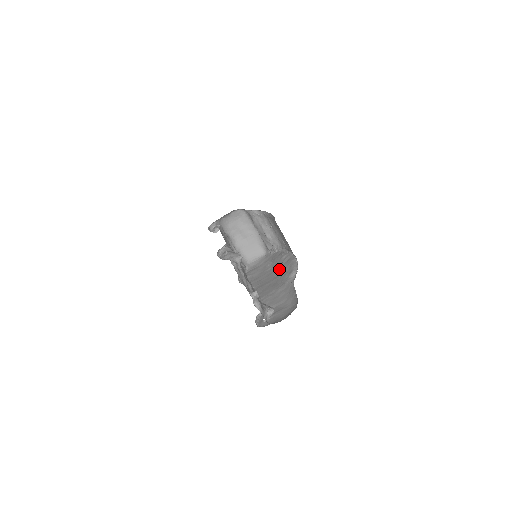
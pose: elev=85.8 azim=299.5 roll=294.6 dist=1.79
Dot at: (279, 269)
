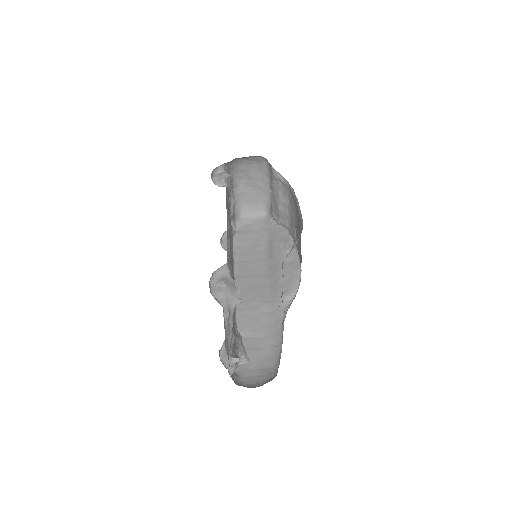
Dot at: (274, 266)
